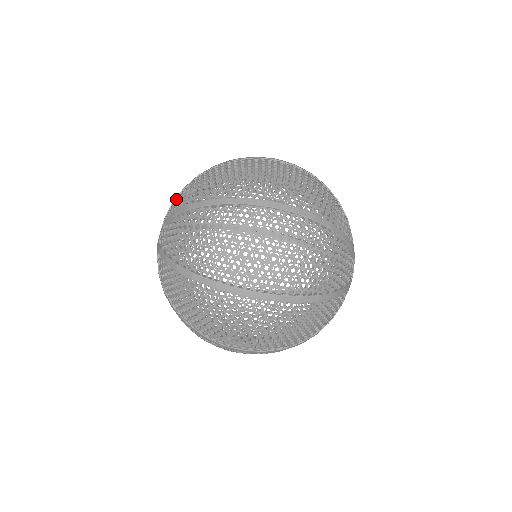
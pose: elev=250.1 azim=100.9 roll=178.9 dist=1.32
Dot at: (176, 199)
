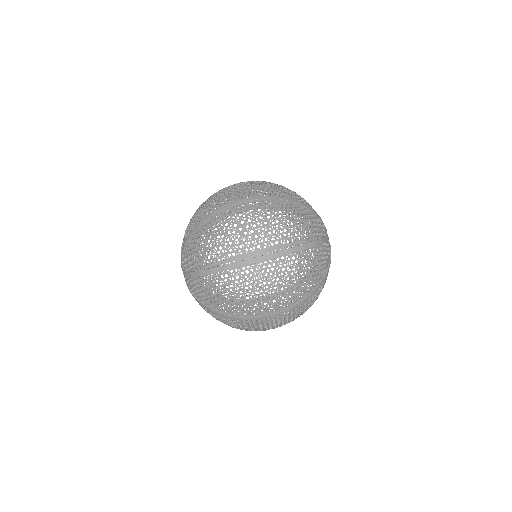
Dot at: occluded
